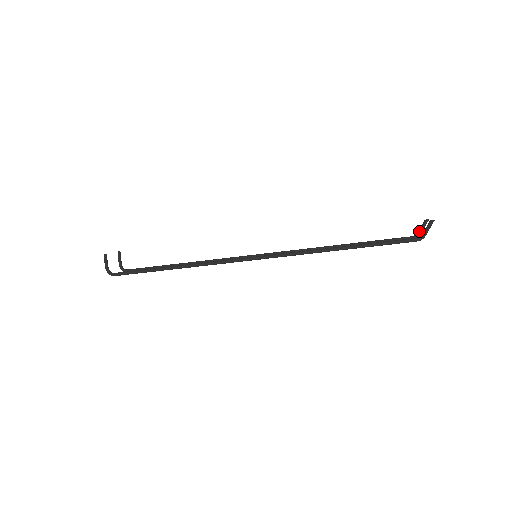
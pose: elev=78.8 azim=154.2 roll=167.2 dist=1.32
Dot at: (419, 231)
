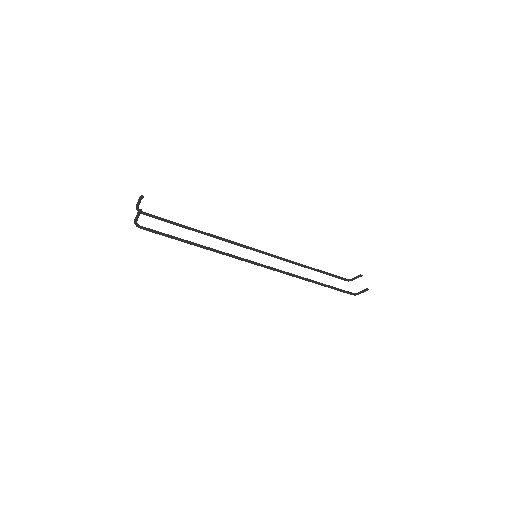
Dot at: (353, 279)
